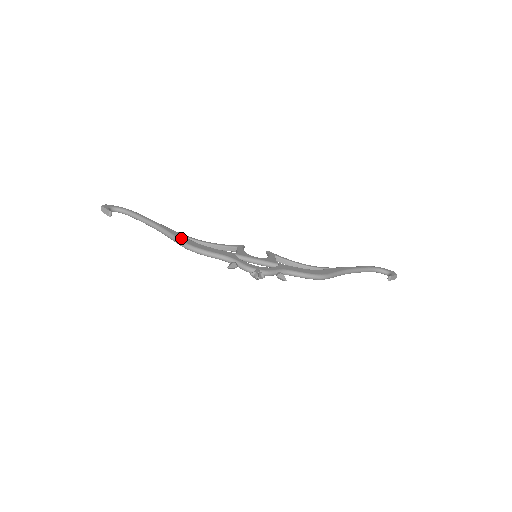
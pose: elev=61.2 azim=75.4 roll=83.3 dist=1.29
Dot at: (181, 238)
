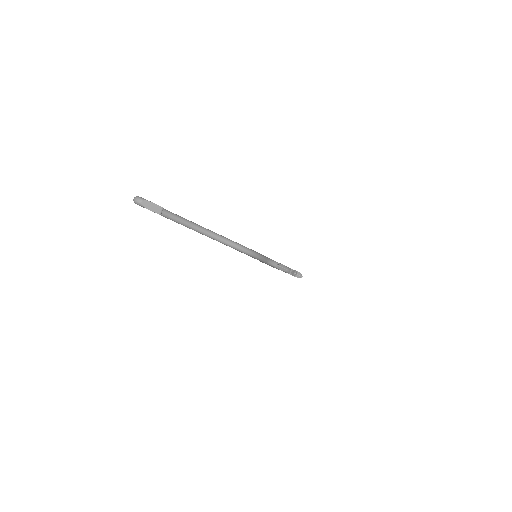
Dot at: (236, 242)
